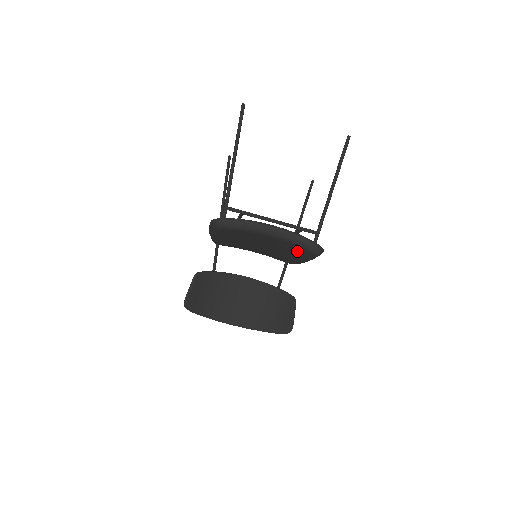
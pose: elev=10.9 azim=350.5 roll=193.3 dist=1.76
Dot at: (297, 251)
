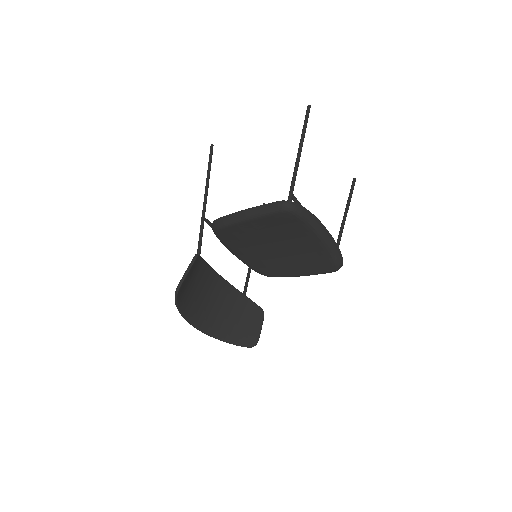
Dot at: (316, 262)
